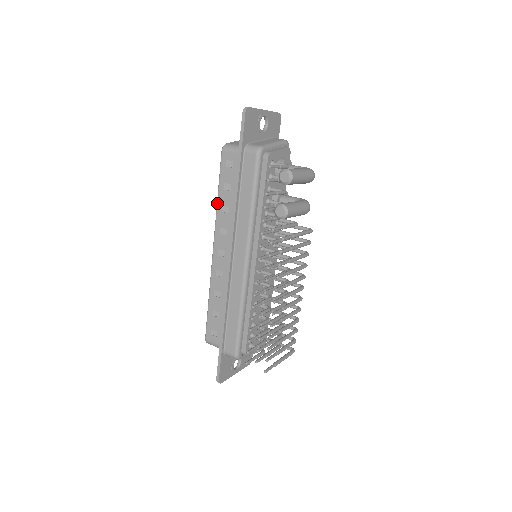
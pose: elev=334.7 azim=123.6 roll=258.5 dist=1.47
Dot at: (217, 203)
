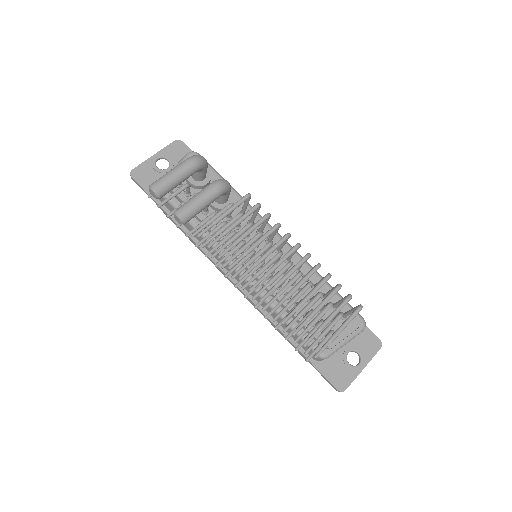
Dot at: occluded
